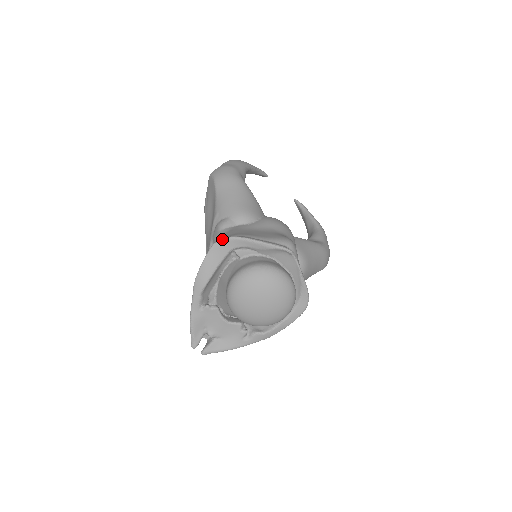
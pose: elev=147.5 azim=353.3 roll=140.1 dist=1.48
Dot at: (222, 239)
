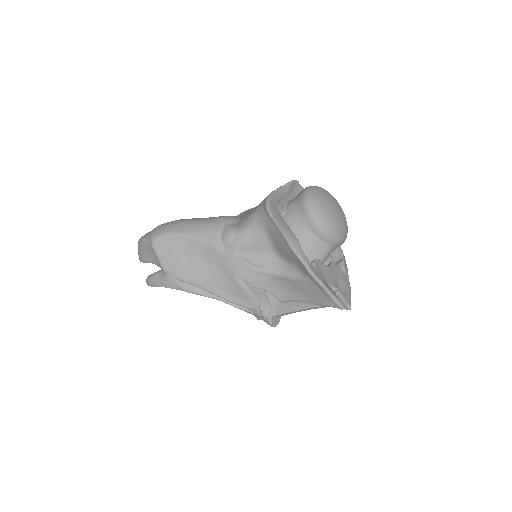
Dot at: (267, 201)
